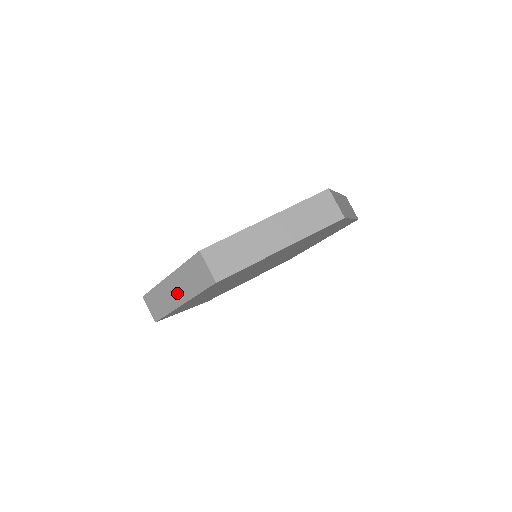
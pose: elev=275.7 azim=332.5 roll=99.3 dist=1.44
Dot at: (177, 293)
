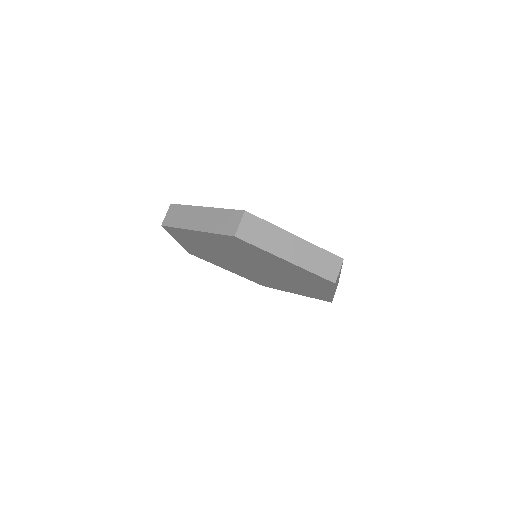
Dot at: occluded
